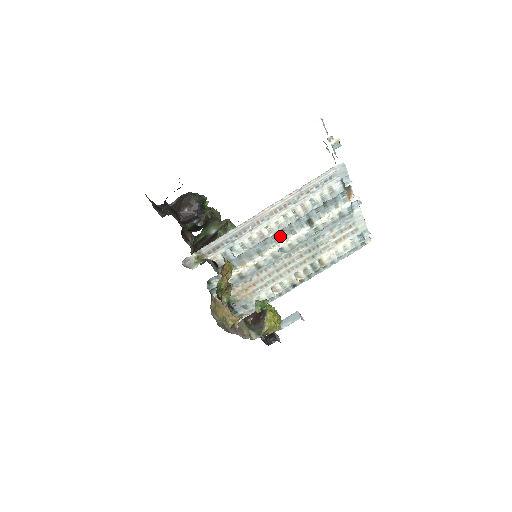
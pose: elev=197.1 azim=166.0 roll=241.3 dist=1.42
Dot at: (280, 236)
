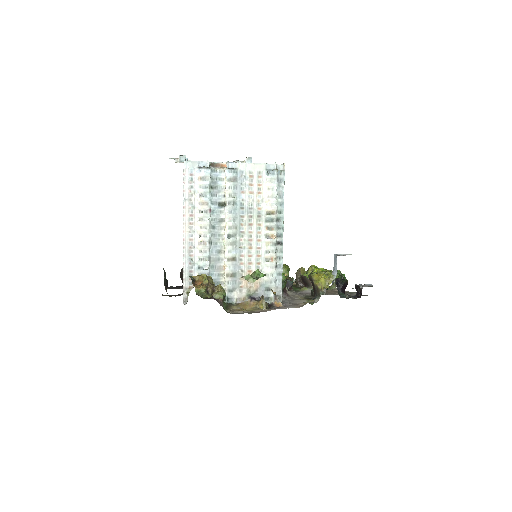
Dot at: (217, 231)
